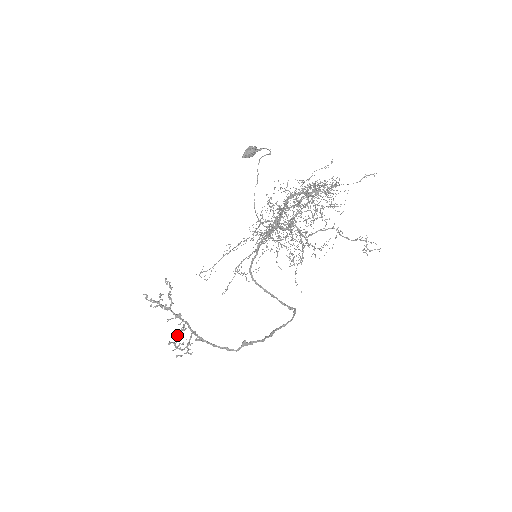
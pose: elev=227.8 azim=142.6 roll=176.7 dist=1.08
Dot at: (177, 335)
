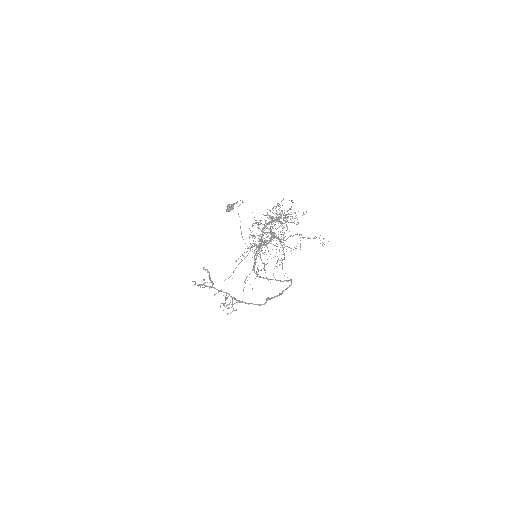
Dot at: occluded
